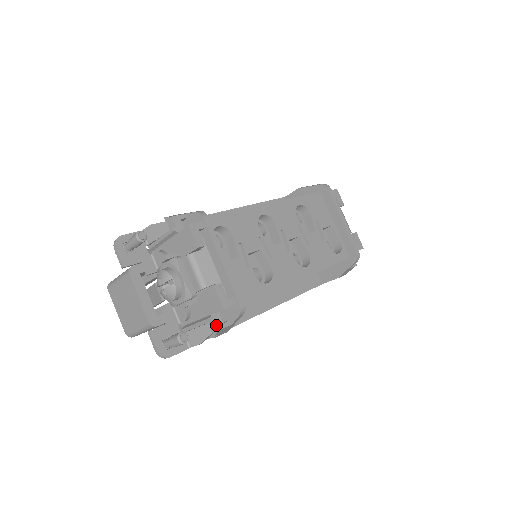
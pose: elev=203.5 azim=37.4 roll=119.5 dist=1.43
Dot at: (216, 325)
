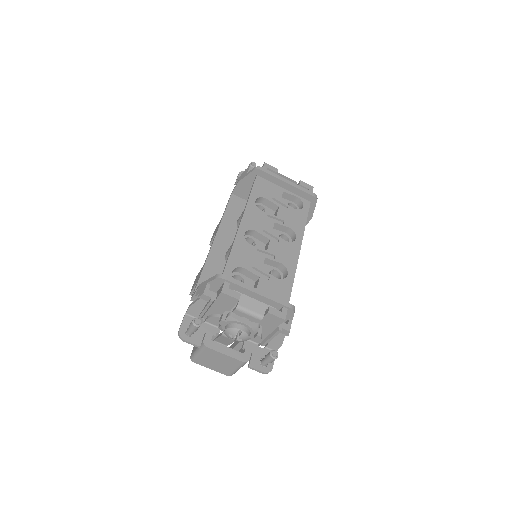
Dot at: (286, 330)
